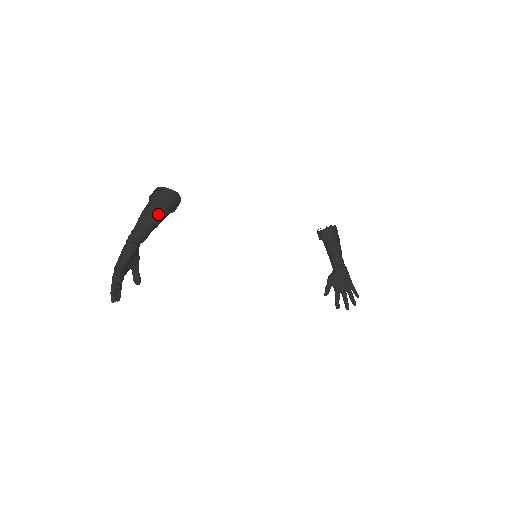
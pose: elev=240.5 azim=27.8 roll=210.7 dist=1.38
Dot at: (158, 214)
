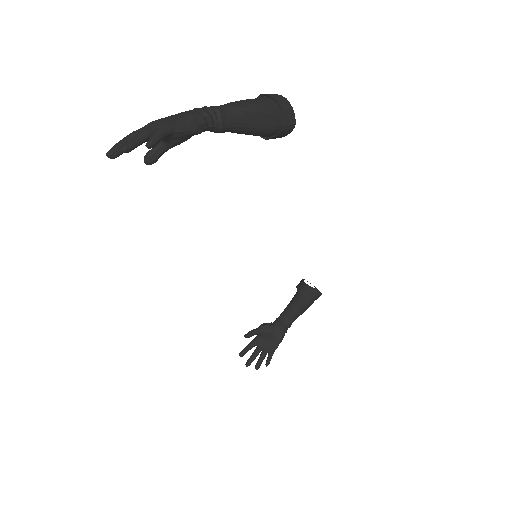
Dot at: (258, 124)
